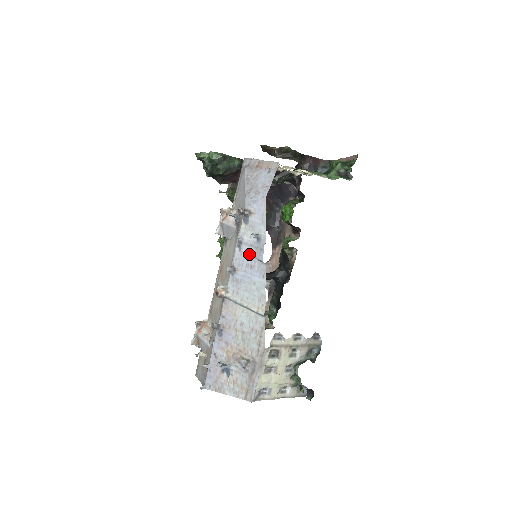
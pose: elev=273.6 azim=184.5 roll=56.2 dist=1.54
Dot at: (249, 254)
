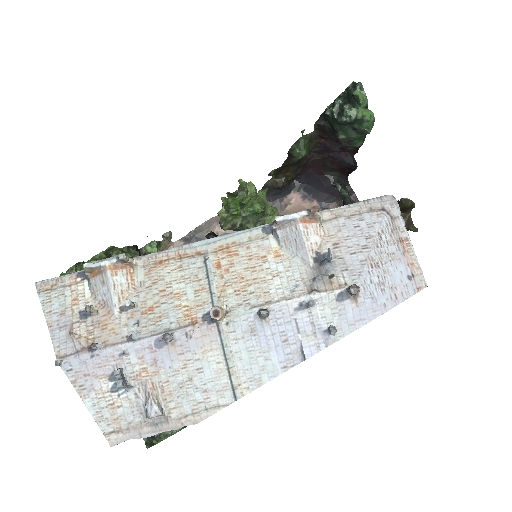
Dot at: (300, 328)
